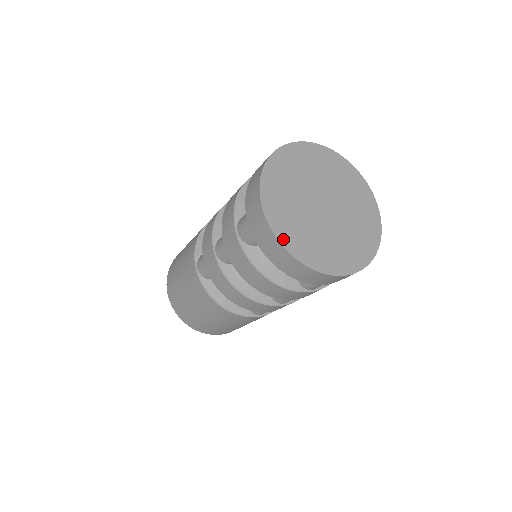
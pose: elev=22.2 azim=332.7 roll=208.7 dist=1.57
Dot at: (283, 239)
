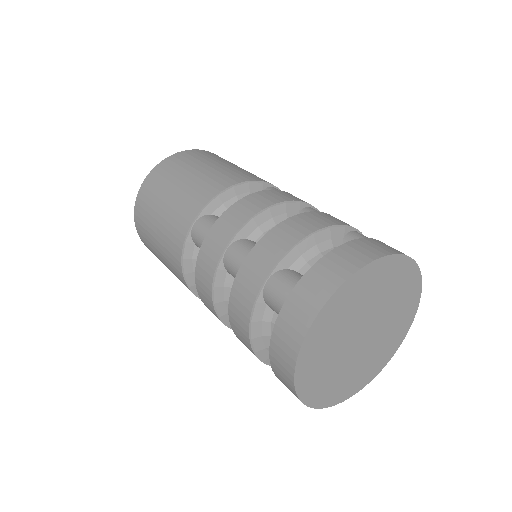
Dot at: (344, 398)
